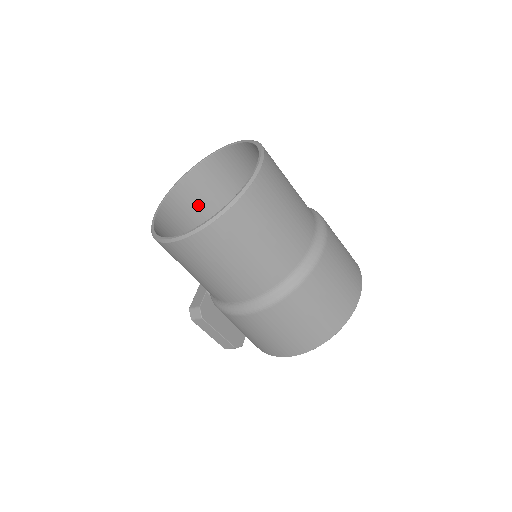
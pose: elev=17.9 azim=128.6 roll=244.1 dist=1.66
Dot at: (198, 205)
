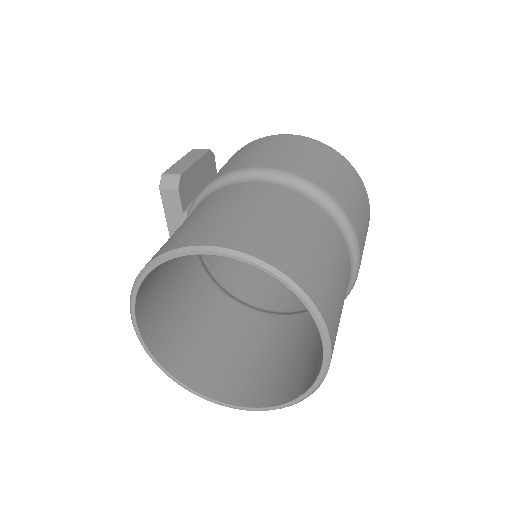
Dot at: occluded
